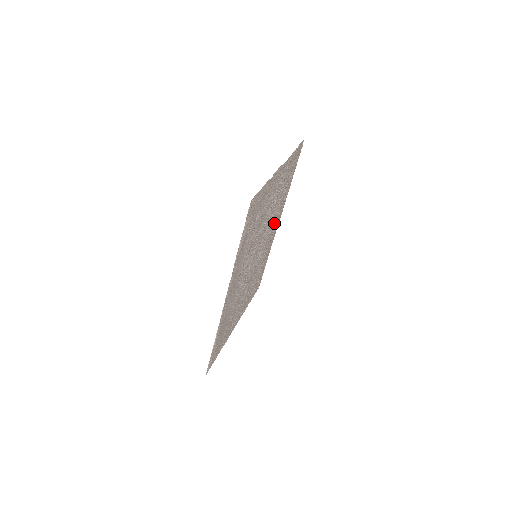
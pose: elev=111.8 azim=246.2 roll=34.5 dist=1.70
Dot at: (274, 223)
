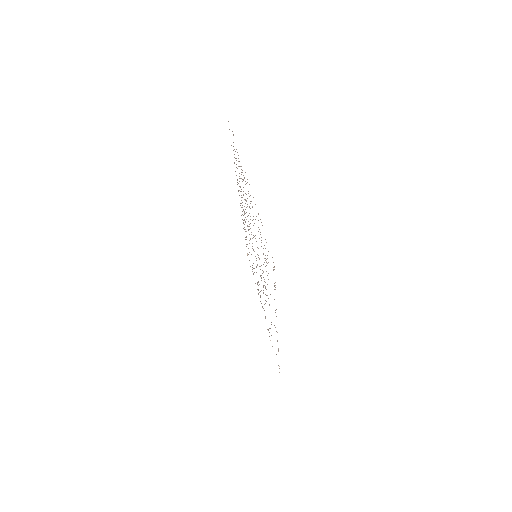
Dot at: occluded
